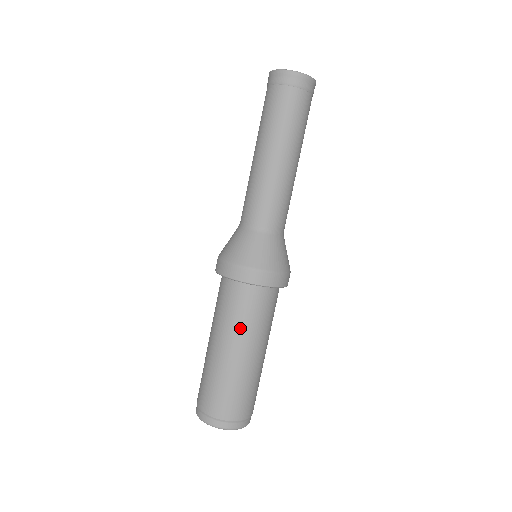
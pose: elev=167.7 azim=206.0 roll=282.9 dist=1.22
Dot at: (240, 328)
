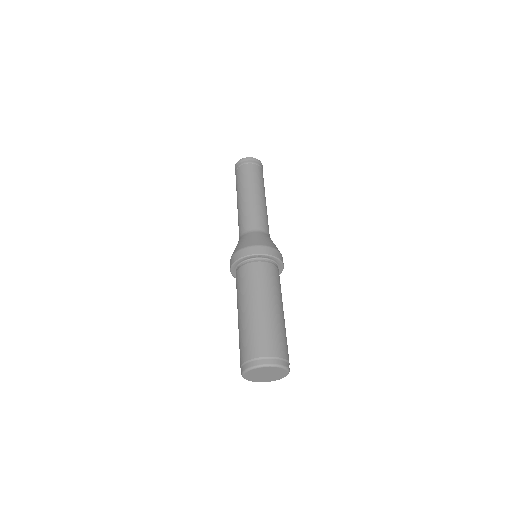
Dot at: (276, 289)
